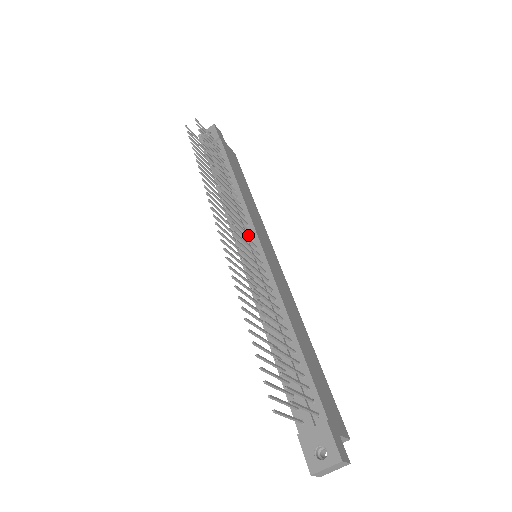
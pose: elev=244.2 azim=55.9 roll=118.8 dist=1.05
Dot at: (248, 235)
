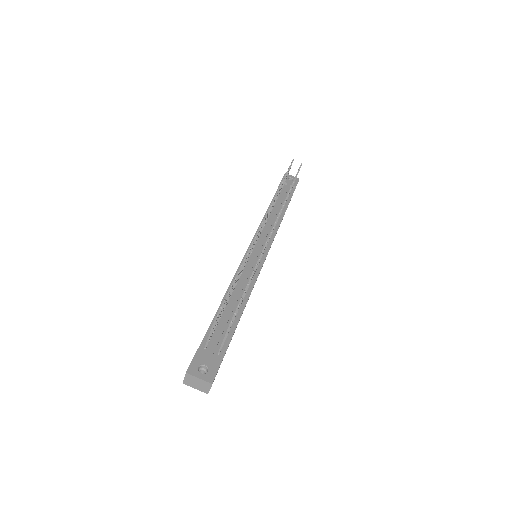
Dot at: occluded
